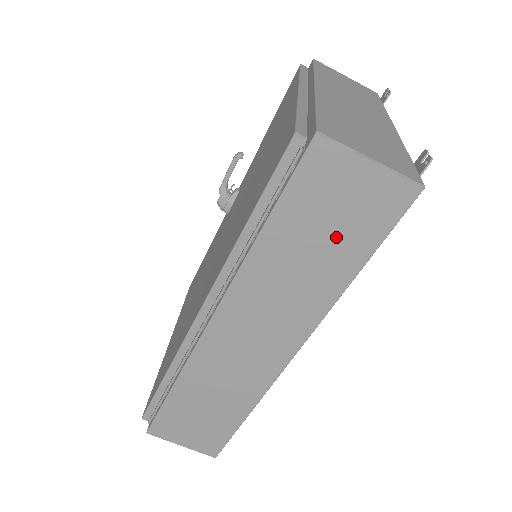
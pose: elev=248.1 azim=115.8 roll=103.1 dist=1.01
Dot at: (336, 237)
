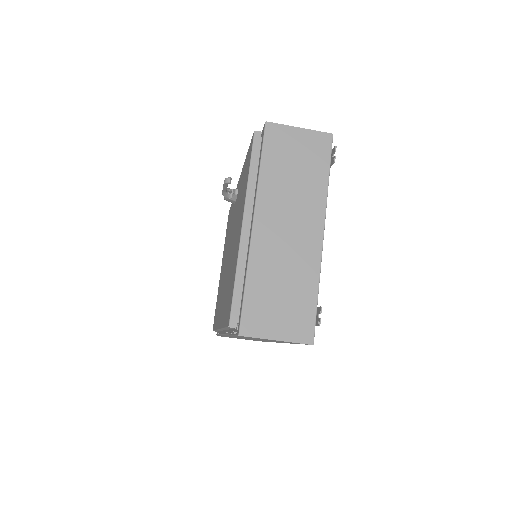
Dot at: occluded
